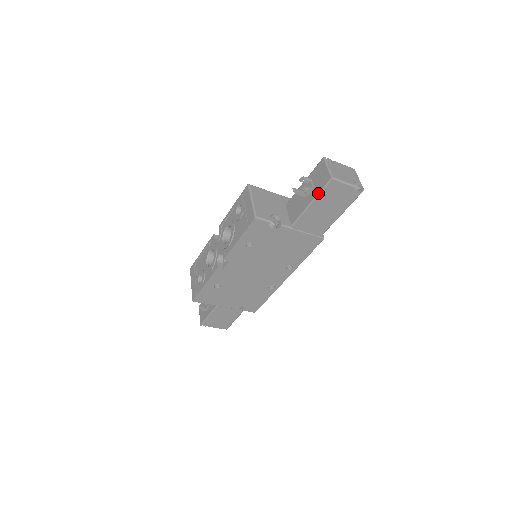
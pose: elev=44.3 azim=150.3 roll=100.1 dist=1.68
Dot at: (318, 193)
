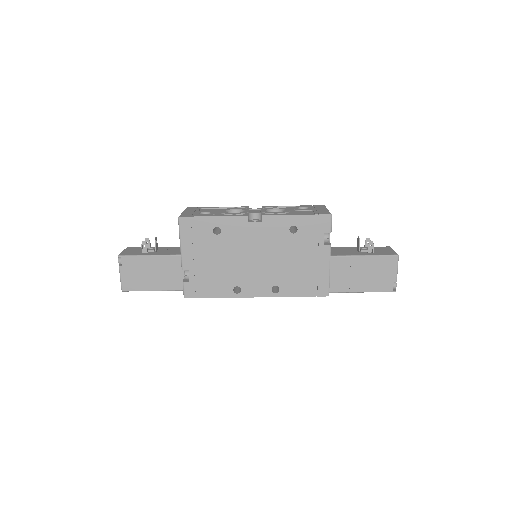
Dot at: (378, 254)
